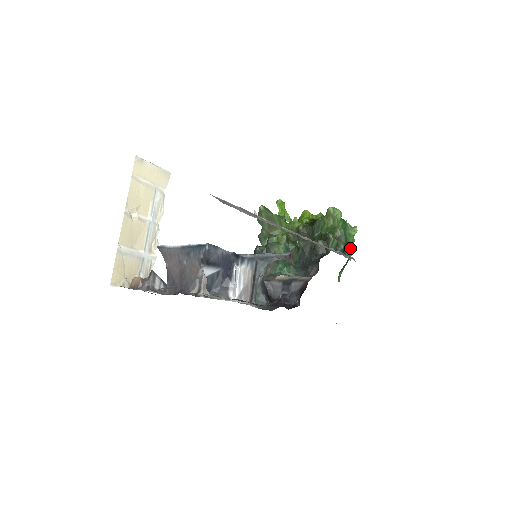
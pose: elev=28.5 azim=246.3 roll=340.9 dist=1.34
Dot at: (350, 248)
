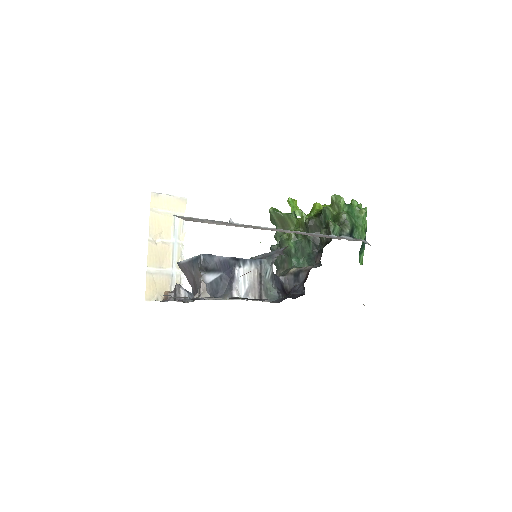
Dot at: (360, 230)
